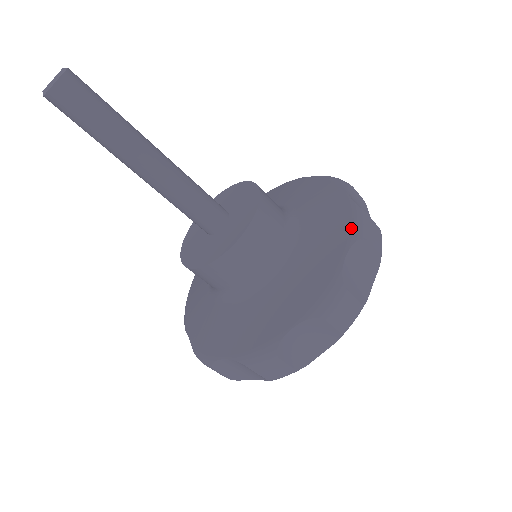
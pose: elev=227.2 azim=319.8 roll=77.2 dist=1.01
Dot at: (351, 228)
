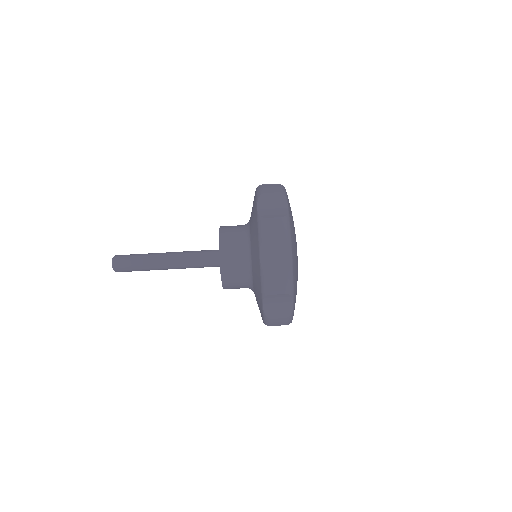
Dot at: occluded
